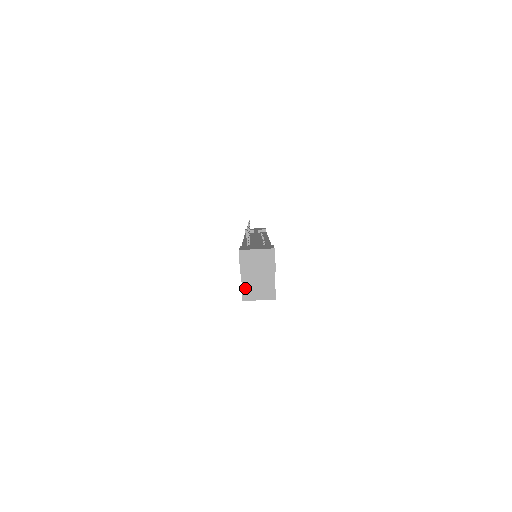
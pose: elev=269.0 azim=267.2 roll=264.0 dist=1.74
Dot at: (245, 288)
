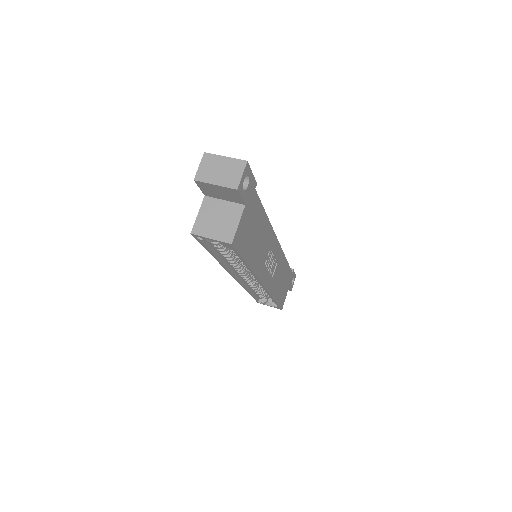
Dot at: (200, 218)
